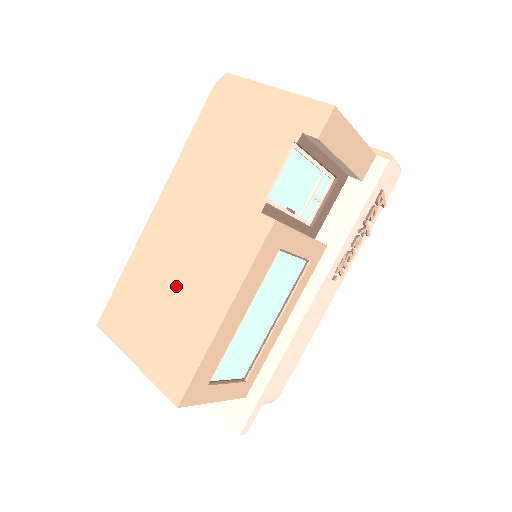
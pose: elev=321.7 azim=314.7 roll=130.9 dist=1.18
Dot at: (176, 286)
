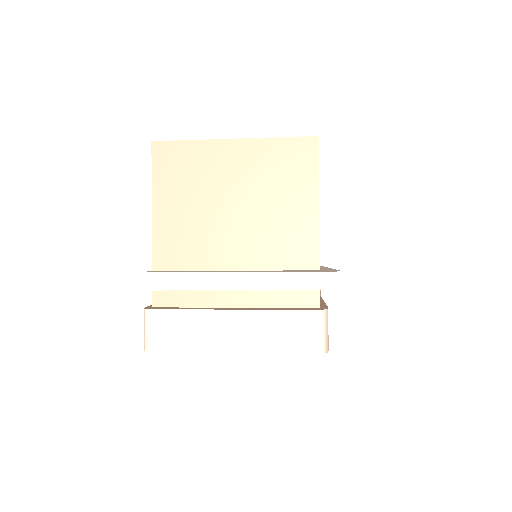
Dot at: occluded
